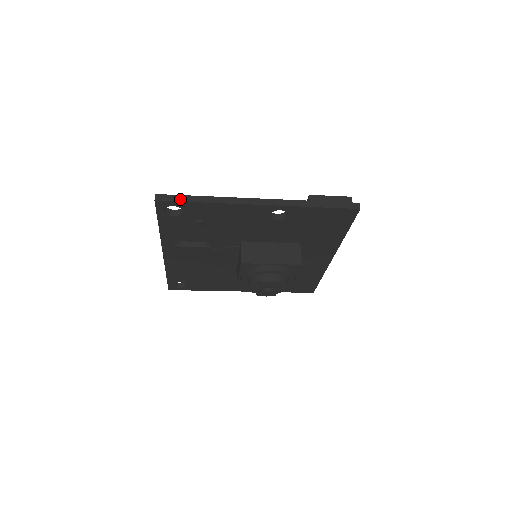
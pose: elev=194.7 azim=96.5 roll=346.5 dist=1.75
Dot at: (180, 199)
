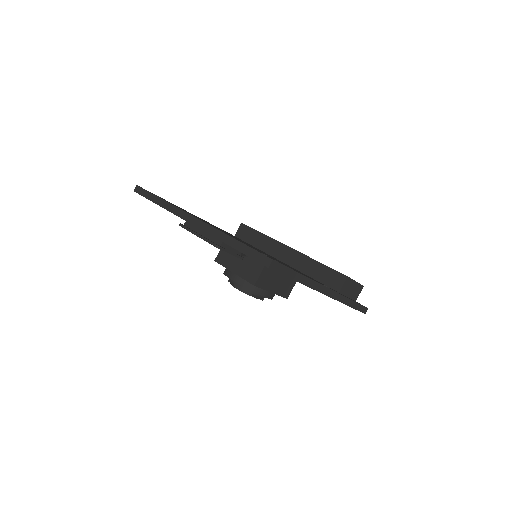
Dot at: (286, 273)
